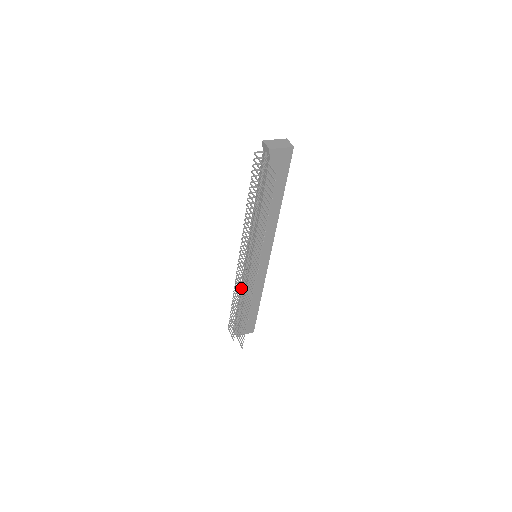
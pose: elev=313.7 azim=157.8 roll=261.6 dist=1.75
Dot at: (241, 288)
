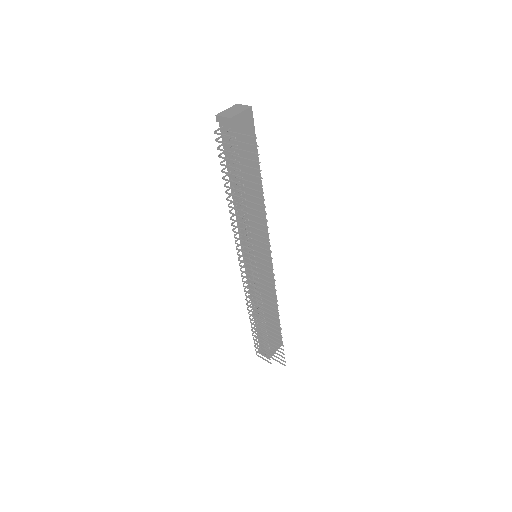
Dot at: (259, 298)
